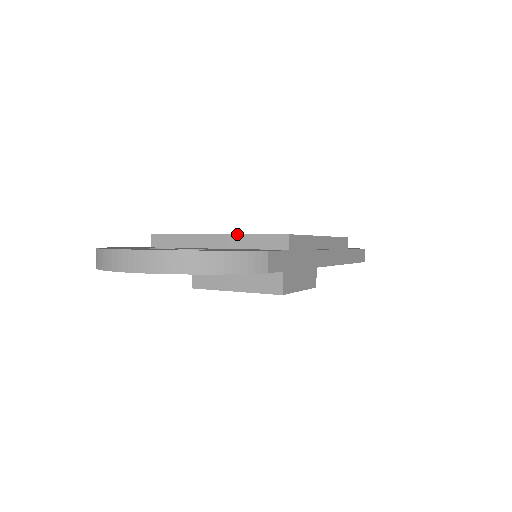
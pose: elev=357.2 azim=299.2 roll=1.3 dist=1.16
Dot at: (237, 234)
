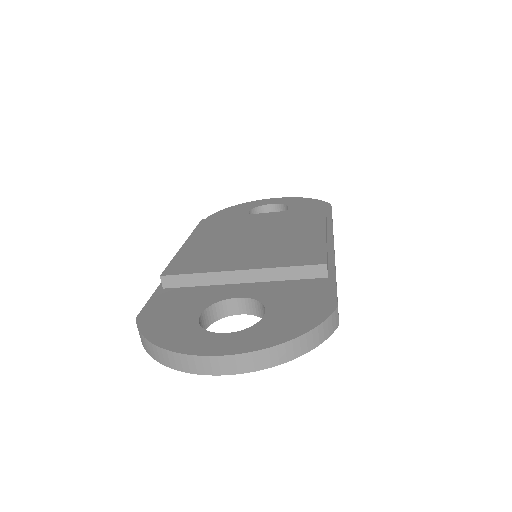
Dot at: (268, 268)
